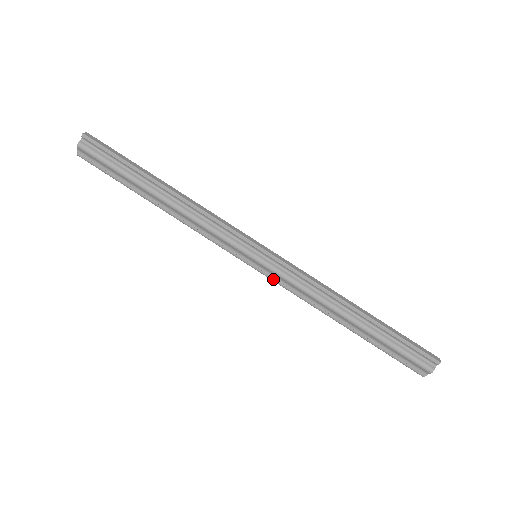
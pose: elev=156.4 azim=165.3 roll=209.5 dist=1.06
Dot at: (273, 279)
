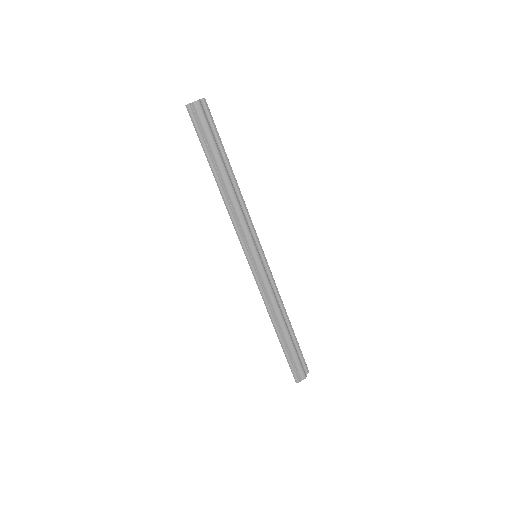
Dot at: (258, 278)
